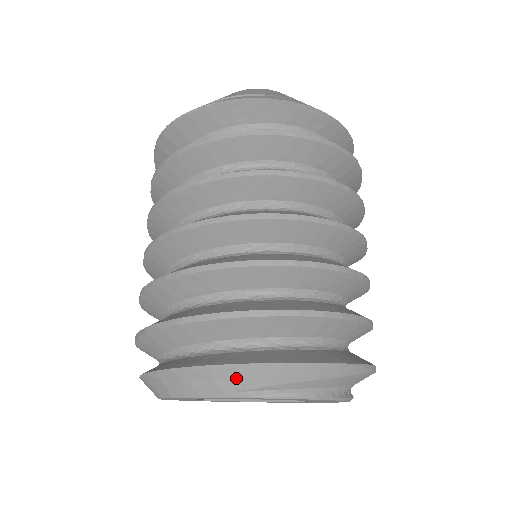
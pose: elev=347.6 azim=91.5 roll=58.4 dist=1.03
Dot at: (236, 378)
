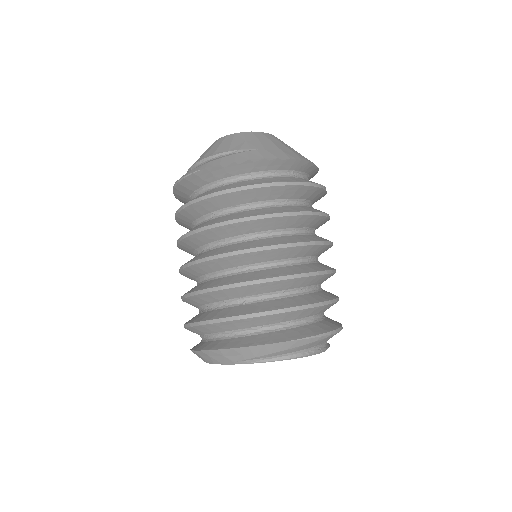
Dot at: (236, 355)
